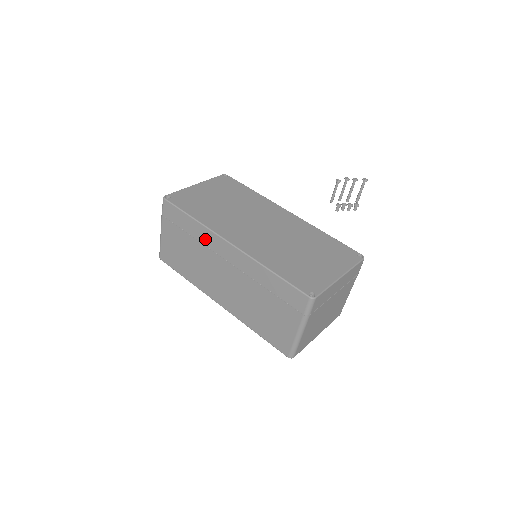
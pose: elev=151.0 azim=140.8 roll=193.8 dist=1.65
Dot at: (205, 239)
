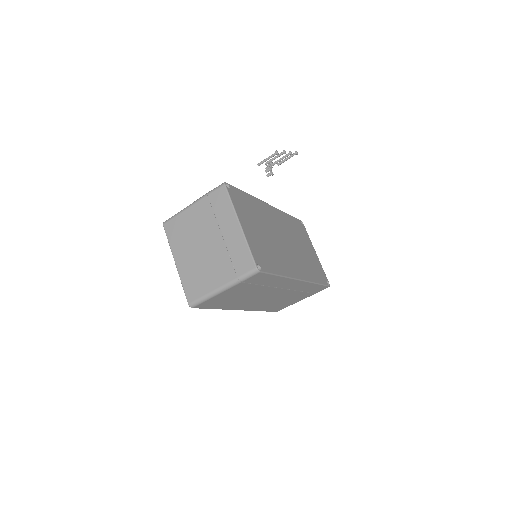
Dot at: (278, 284)
